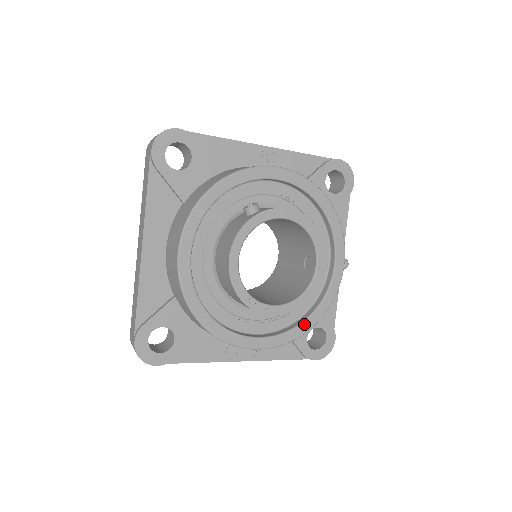
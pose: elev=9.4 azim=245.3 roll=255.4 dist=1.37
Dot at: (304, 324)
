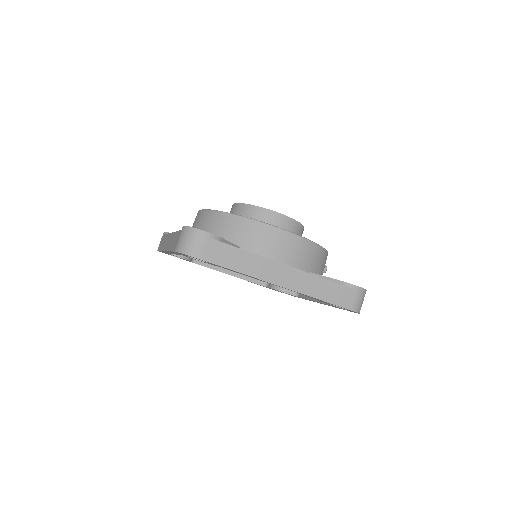
Dot at: occluded
